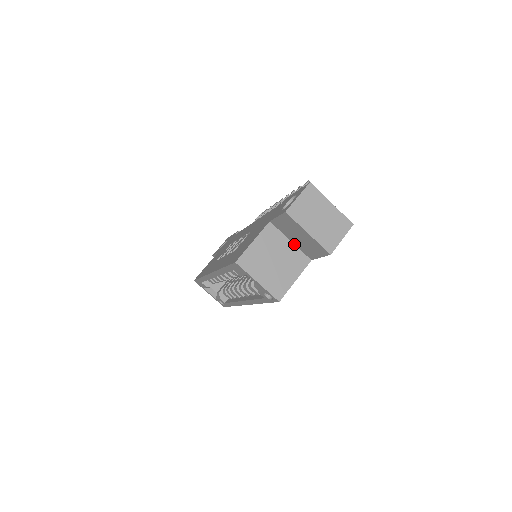
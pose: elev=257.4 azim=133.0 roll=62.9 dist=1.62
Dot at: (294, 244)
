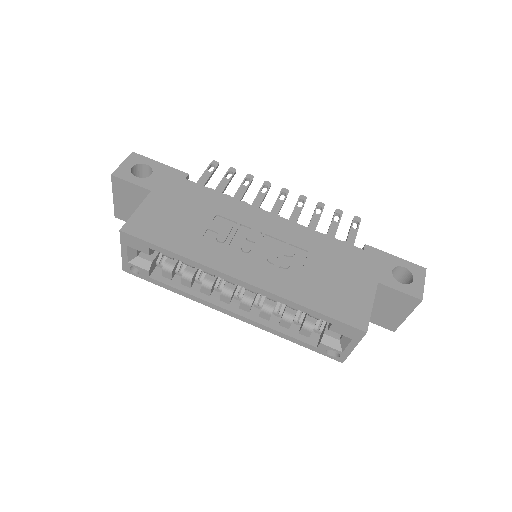
Dot at: occluded
